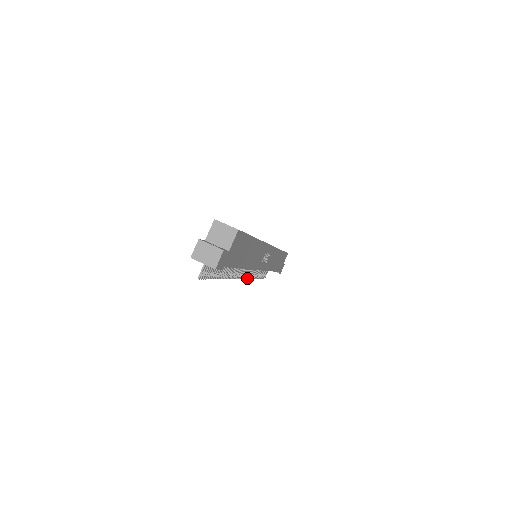
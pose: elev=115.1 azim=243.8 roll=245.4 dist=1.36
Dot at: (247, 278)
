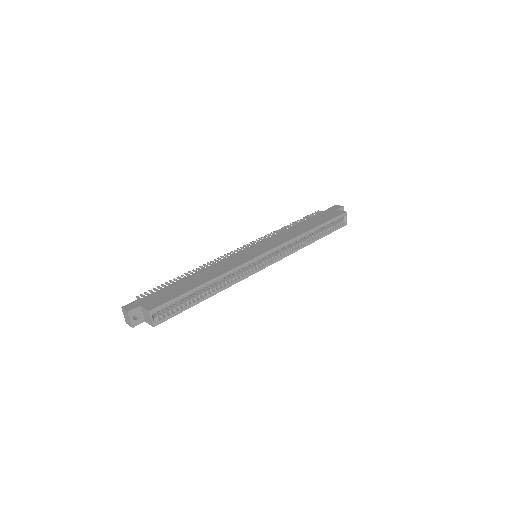
Dot at: (257, 240)
